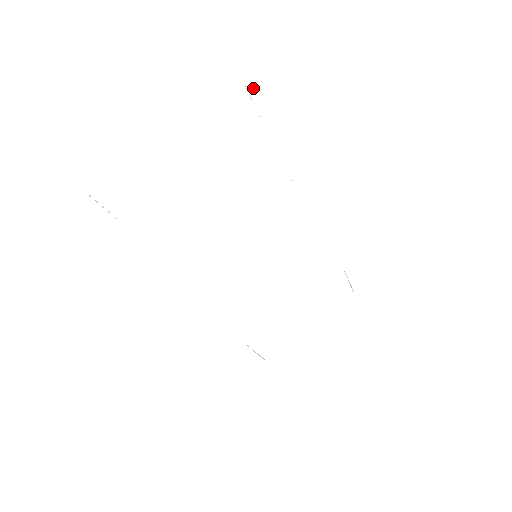
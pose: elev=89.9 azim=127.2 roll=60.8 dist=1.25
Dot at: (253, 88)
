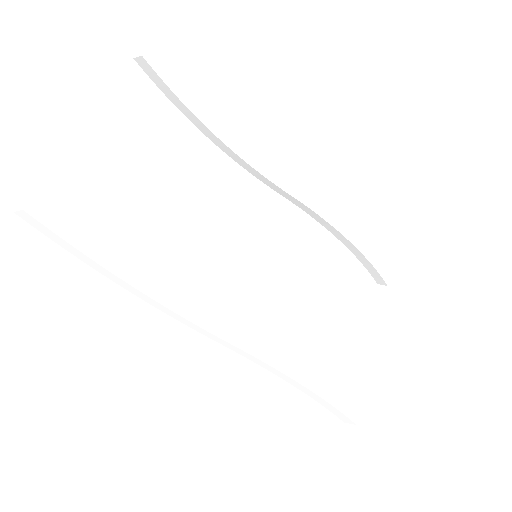
Dot at: (149, 58)
